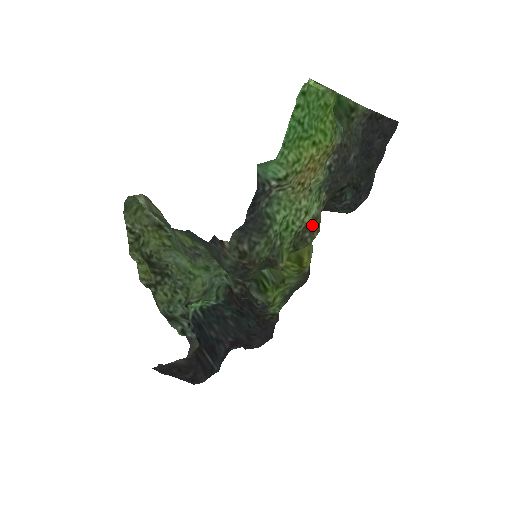
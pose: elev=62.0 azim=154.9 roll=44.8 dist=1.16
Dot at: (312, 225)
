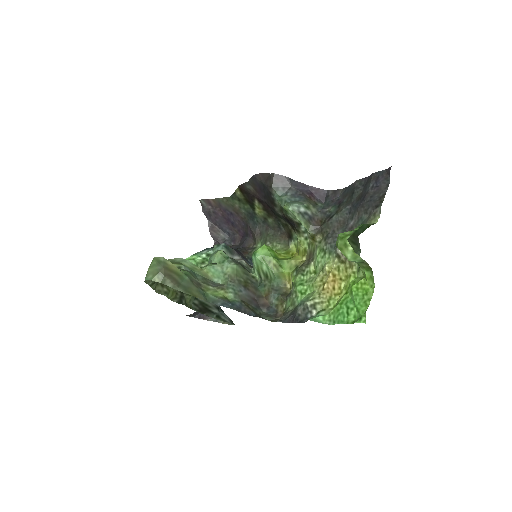
Dot at: (311, 259)
